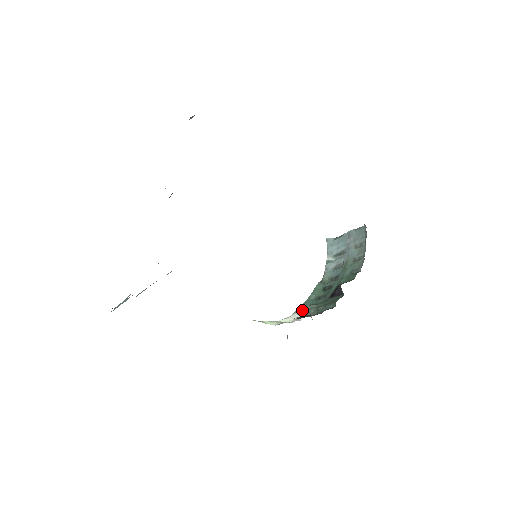
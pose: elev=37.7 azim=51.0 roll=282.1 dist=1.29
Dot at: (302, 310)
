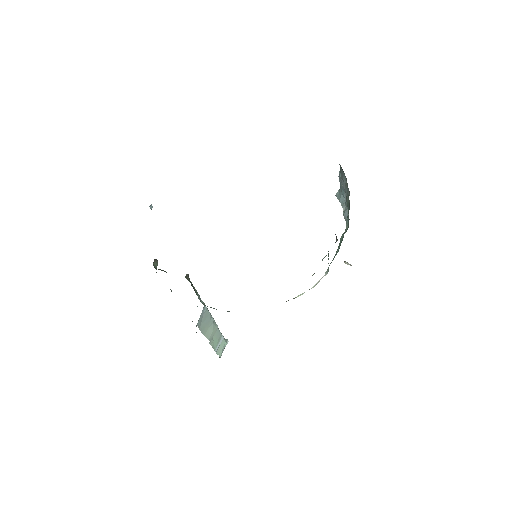
Dot at: (328, 267)
